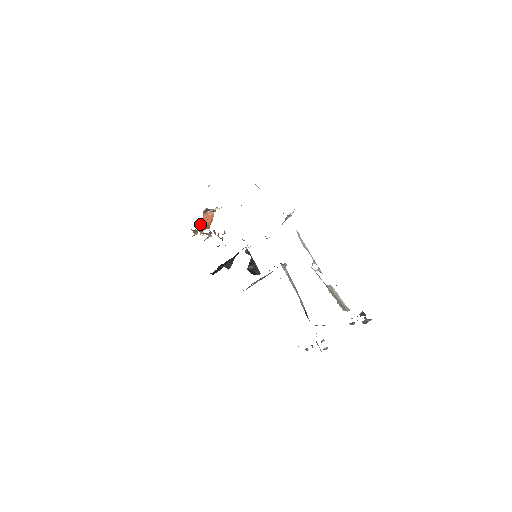
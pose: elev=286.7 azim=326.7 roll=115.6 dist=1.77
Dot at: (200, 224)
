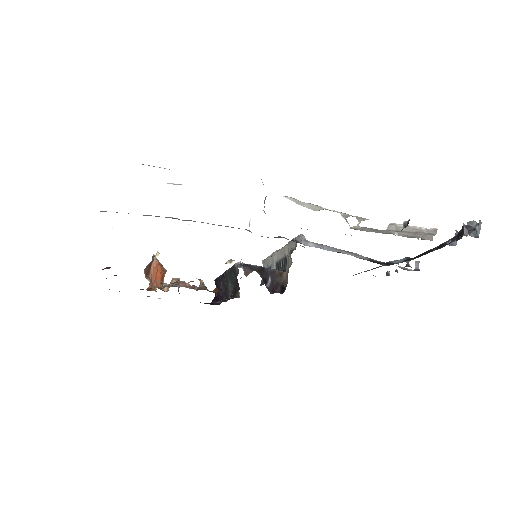
Dot at: (155, 286)
